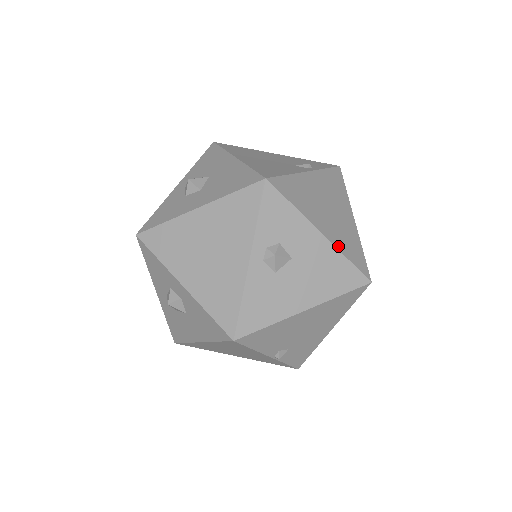
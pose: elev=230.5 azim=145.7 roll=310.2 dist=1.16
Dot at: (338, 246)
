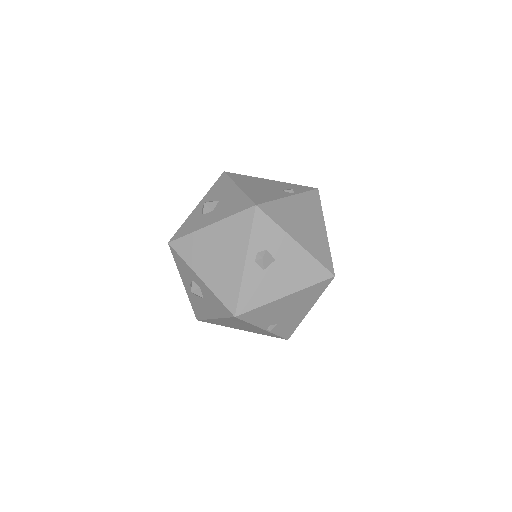
Dot at: (310, 251)
